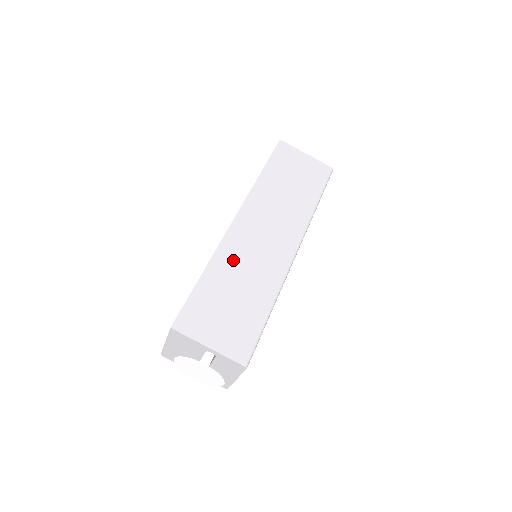
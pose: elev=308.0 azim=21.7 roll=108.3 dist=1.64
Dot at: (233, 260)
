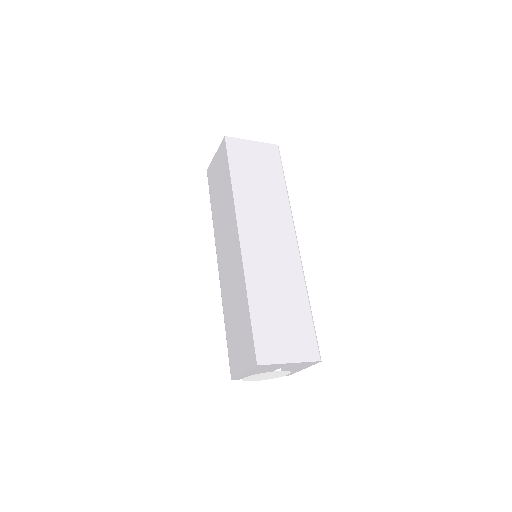
Dot at: (262, 278)
